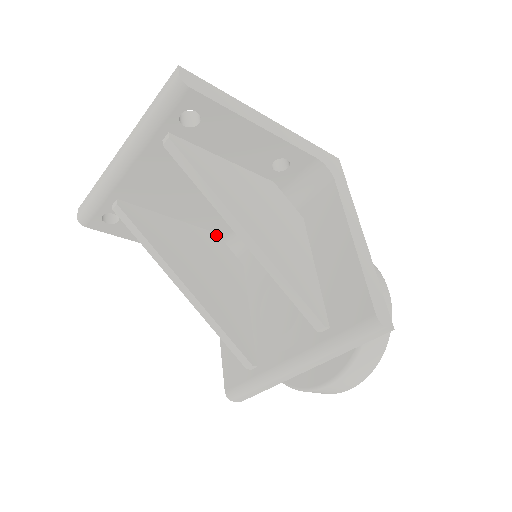
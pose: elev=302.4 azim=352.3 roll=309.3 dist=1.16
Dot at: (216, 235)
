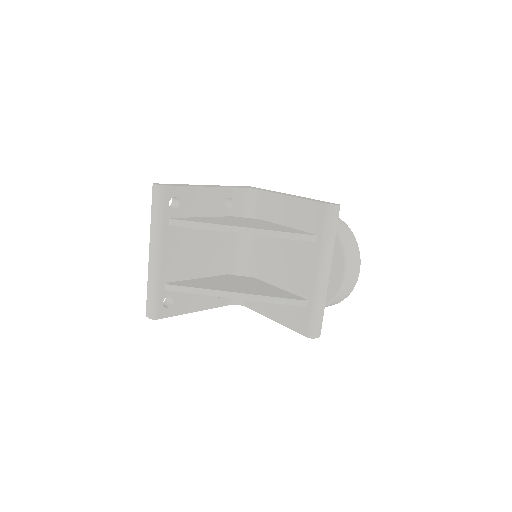
Dot at: (227, 275)
